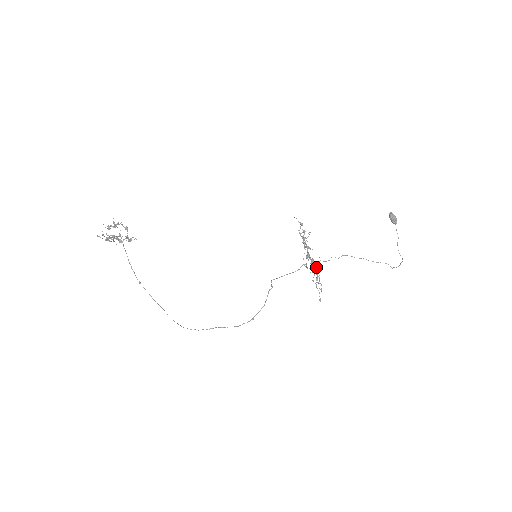
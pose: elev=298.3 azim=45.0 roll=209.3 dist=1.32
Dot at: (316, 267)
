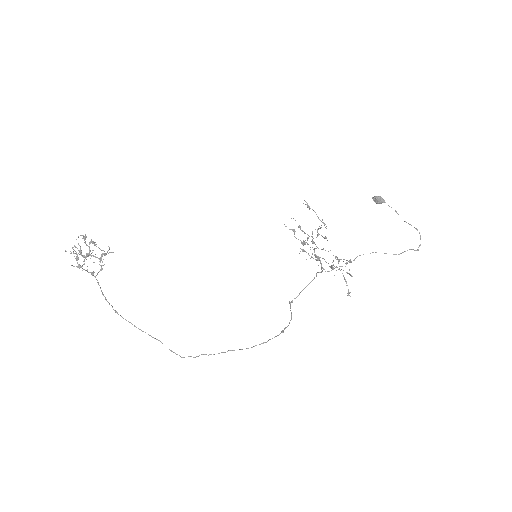
Dot at: (333, 268)
